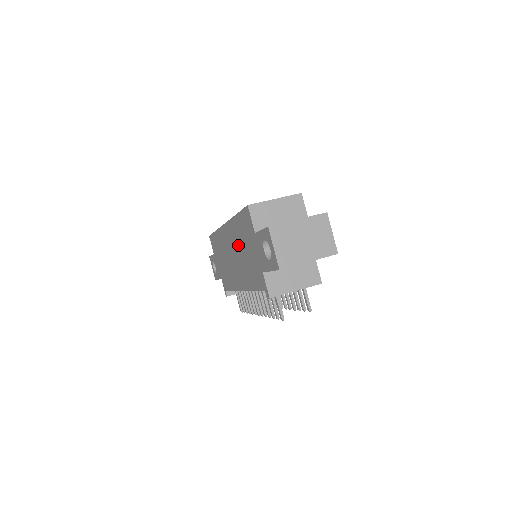
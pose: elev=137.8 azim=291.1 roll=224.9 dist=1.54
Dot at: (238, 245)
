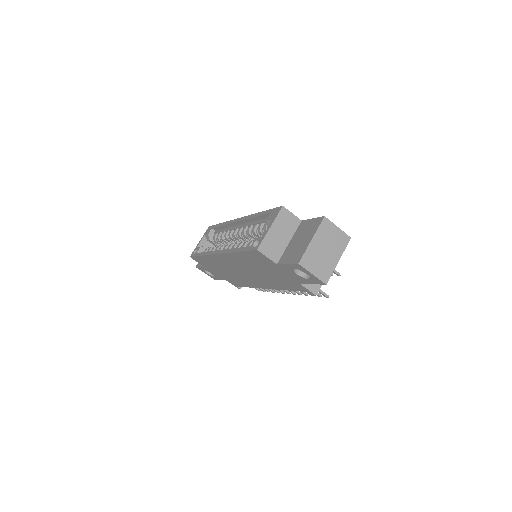
Dot at: (249, 267)
